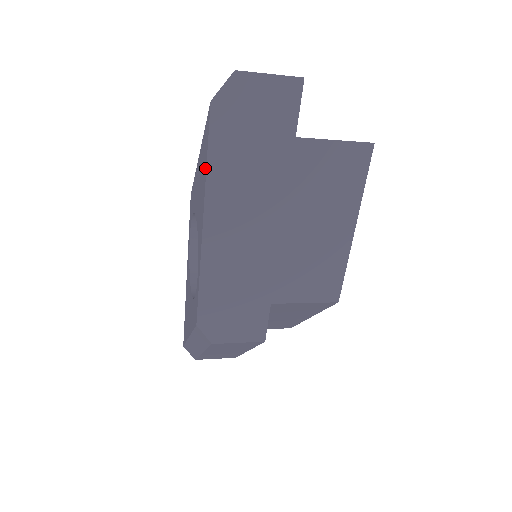
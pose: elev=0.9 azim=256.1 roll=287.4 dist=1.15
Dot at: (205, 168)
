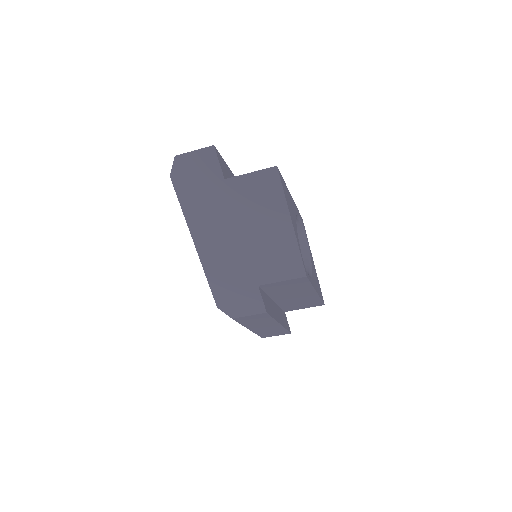
Dot at: (184, 212)
